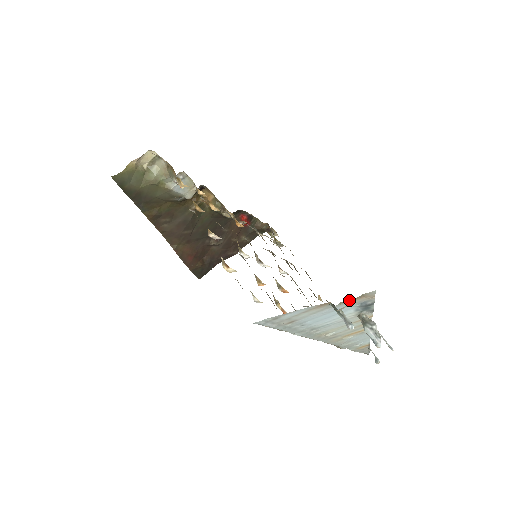
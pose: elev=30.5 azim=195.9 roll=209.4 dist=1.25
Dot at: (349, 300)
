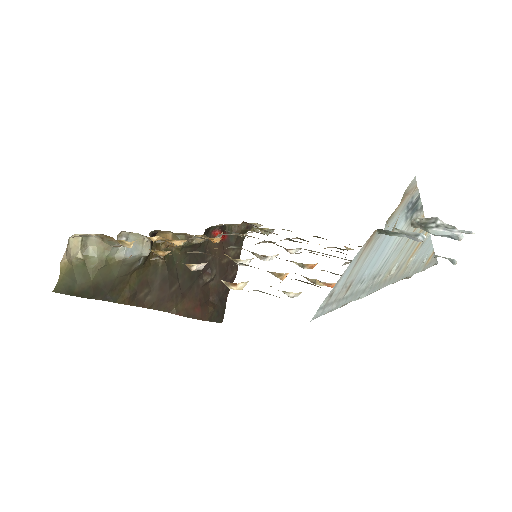
Dot at: (393, 212)
